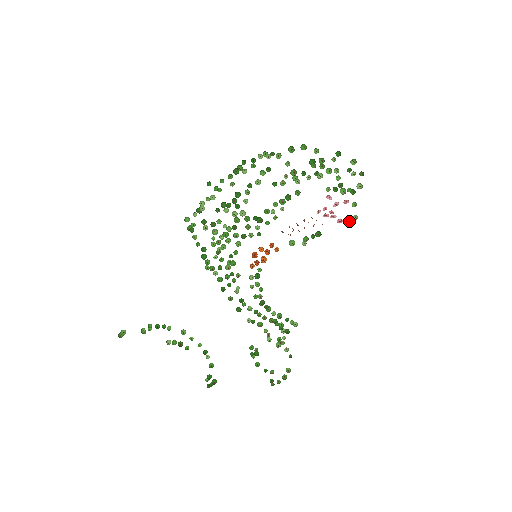
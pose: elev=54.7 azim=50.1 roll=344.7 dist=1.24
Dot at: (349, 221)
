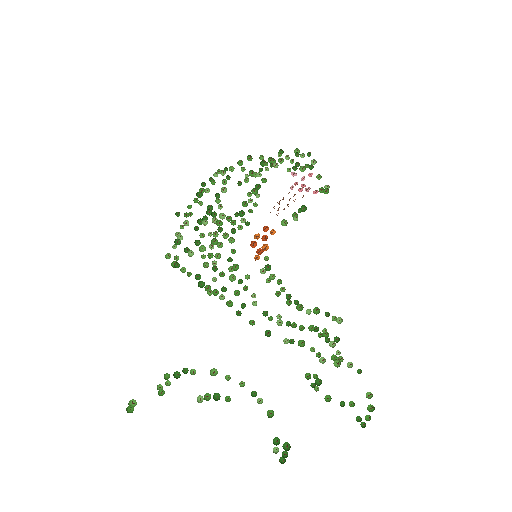
Dot at: occluded
